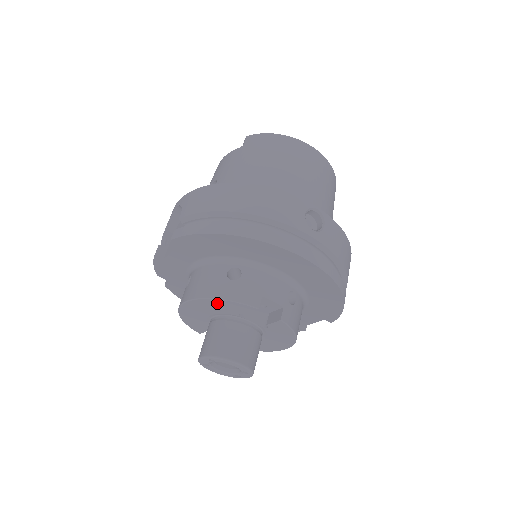
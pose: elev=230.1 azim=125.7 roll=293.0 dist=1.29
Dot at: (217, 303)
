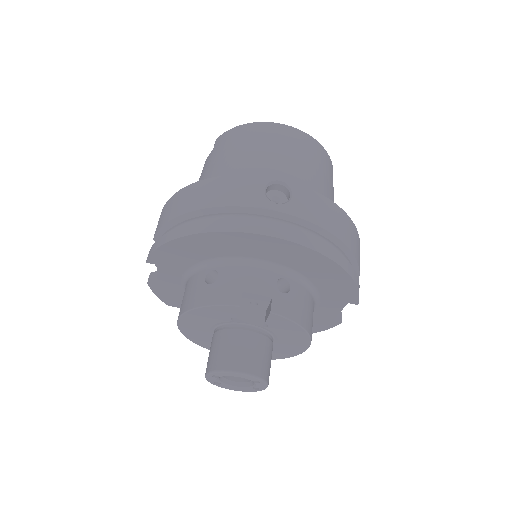
Dot at: (201, 313)
